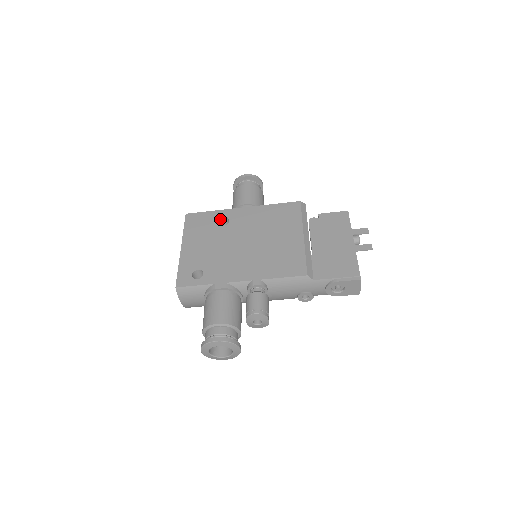
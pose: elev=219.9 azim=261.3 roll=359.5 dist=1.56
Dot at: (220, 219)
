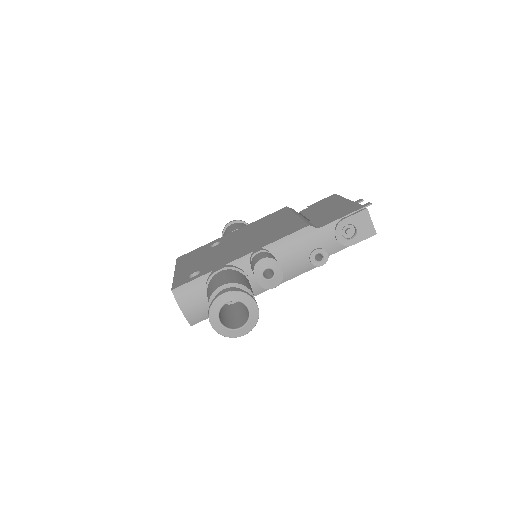
Dot at: (211, 245)
